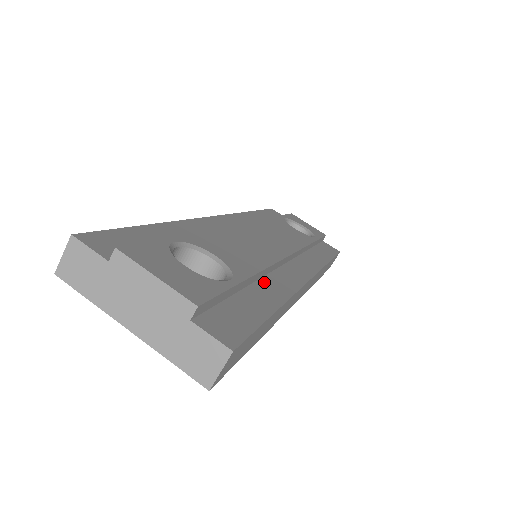
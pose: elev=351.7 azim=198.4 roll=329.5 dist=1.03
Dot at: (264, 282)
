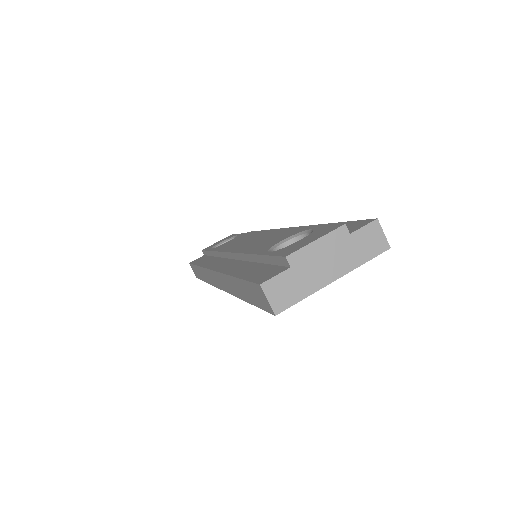
Dot at: occluded
